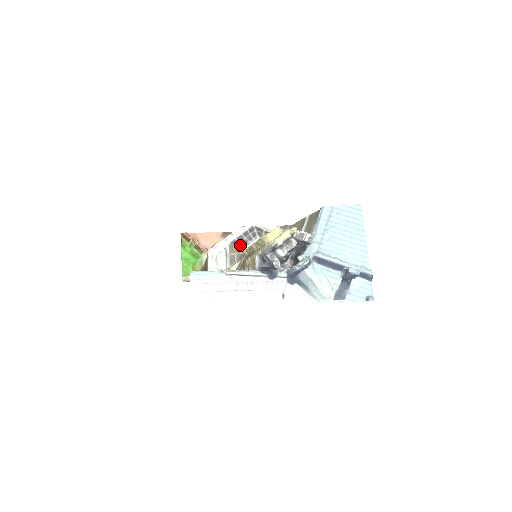
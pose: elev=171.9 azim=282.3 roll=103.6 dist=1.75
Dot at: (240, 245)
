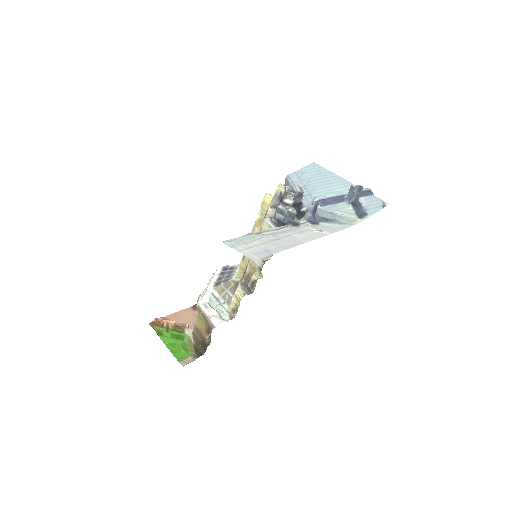
Dot at: (226, 280)
